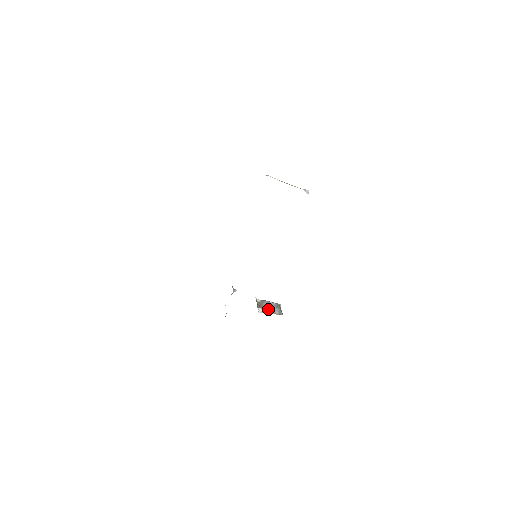
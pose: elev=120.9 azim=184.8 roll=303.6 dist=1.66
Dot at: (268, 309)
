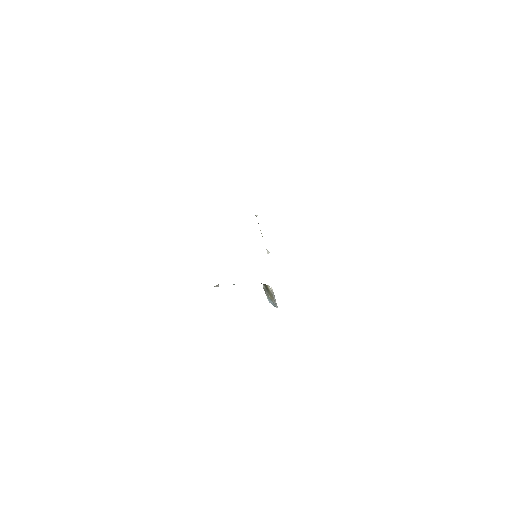
Dot at: occluded
